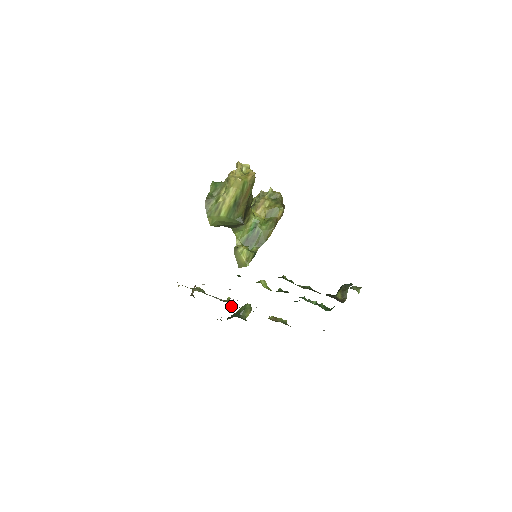
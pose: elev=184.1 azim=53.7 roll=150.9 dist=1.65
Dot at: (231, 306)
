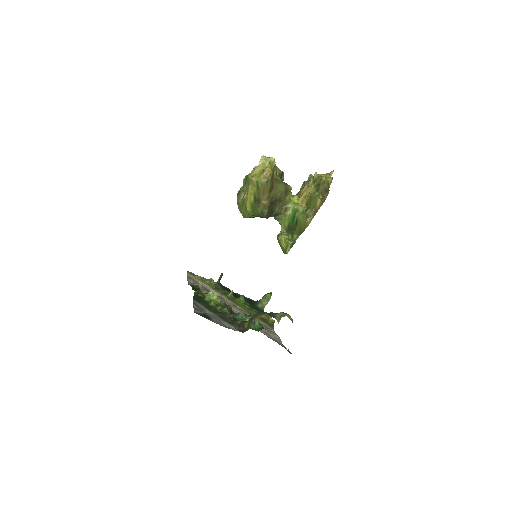
Dot at: (239, 297)
